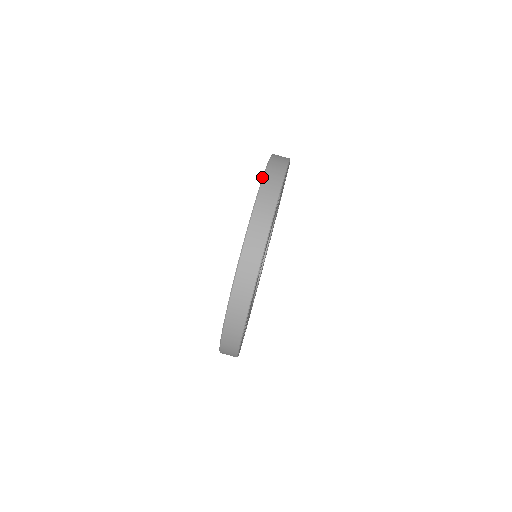
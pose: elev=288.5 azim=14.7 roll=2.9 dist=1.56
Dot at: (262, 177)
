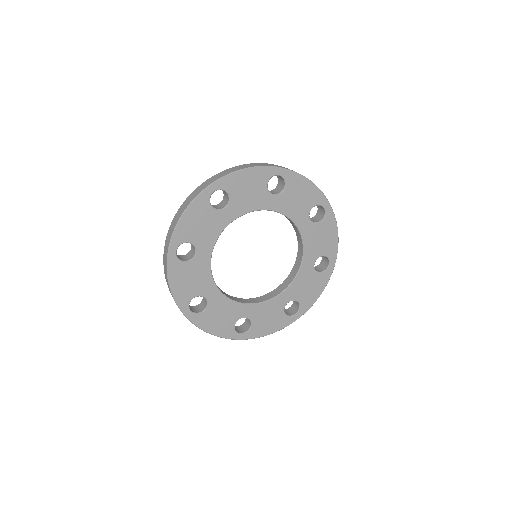
Dot at: occluded
